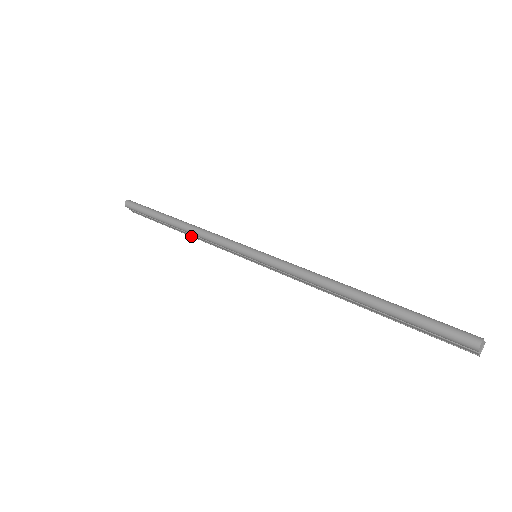
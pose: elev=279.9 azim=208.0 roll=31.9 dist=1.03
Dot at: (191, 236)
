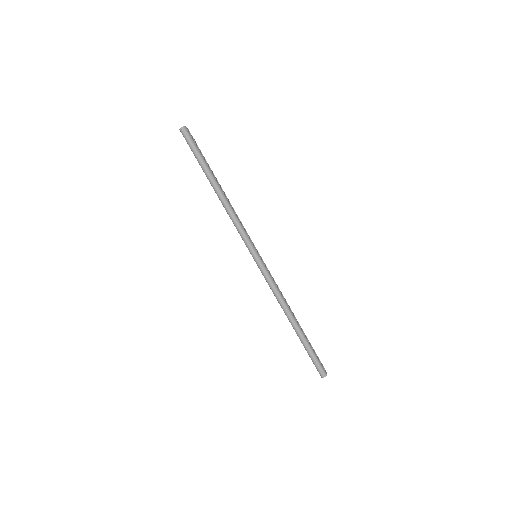
Dot at: occluded
